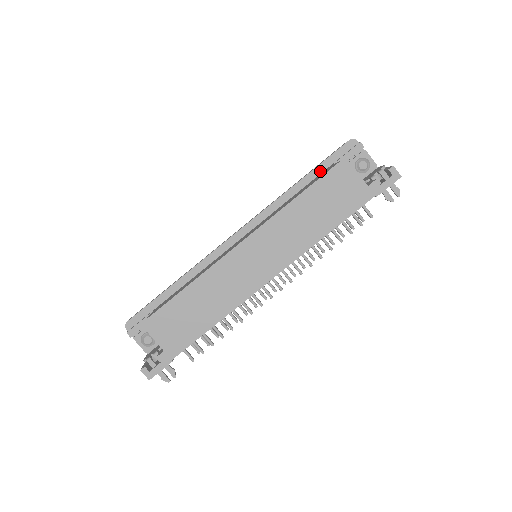
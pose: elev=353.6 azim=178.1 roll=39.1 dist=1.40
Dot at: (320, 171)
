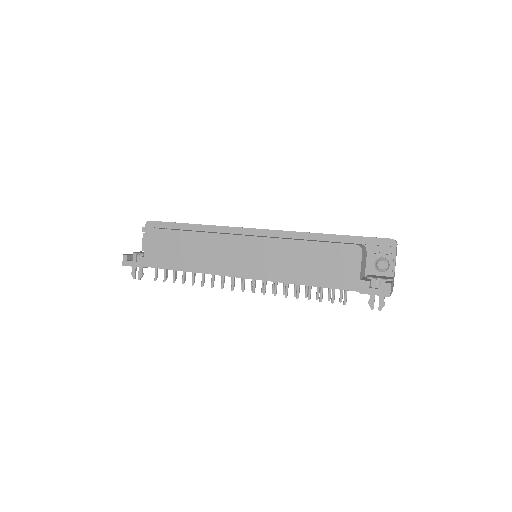
Dot at: (350, 241)
